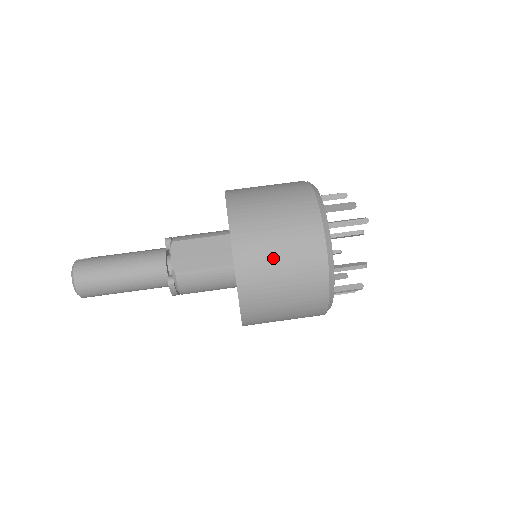
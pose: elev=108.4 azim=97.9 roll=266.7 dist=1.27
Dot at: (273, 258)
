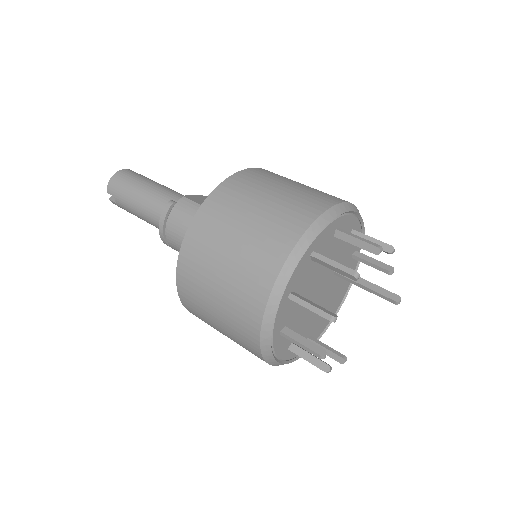
Dot at: (269, 189)
